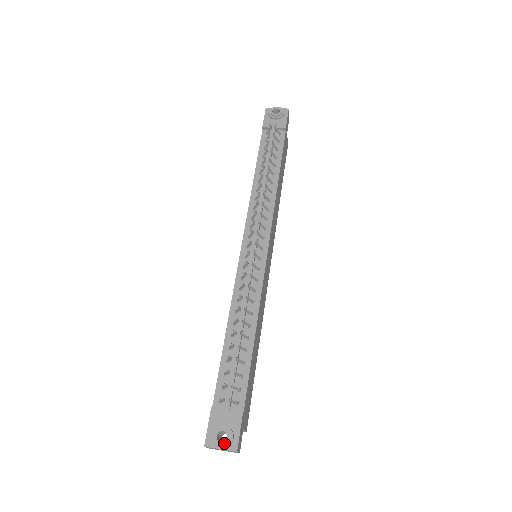
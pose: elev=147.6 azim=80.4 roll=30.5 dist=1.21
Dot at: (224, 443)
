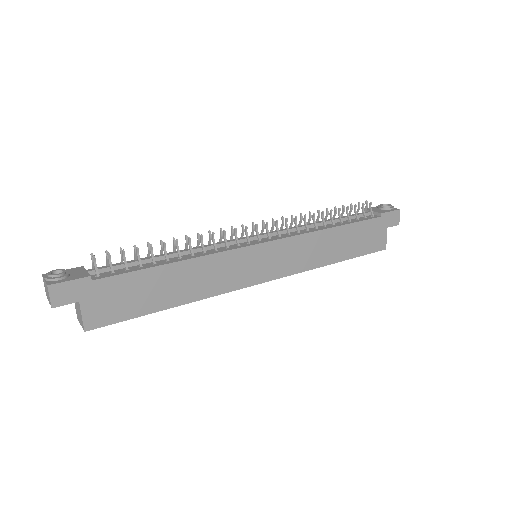
Dot at: (51, 274)
